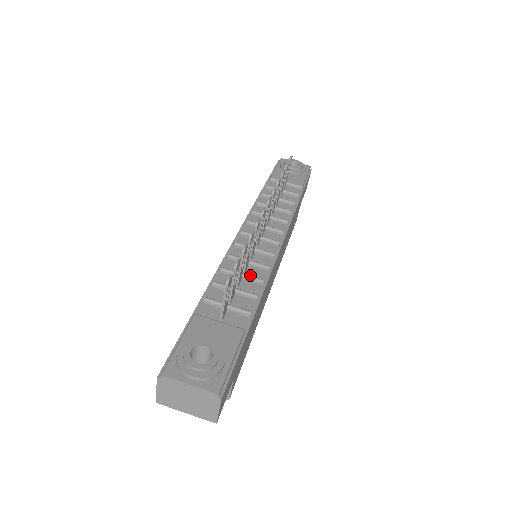
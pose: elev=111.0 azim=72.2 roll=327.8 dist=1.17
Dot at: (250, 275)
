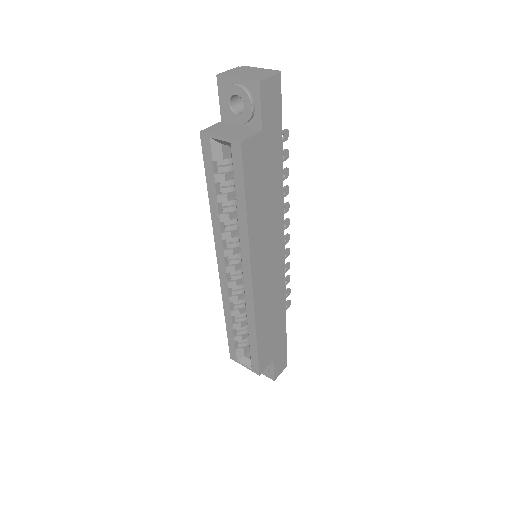
Dot at: occluded
